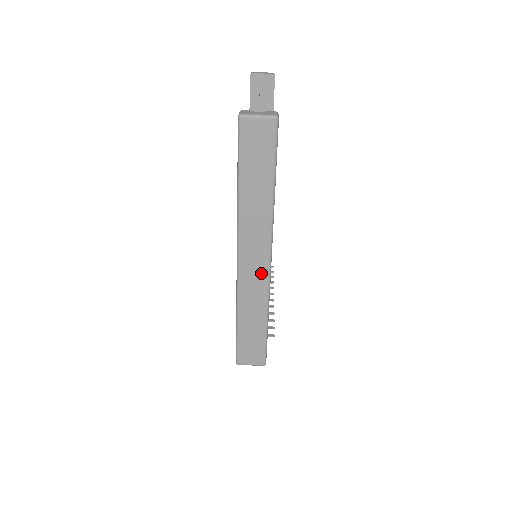
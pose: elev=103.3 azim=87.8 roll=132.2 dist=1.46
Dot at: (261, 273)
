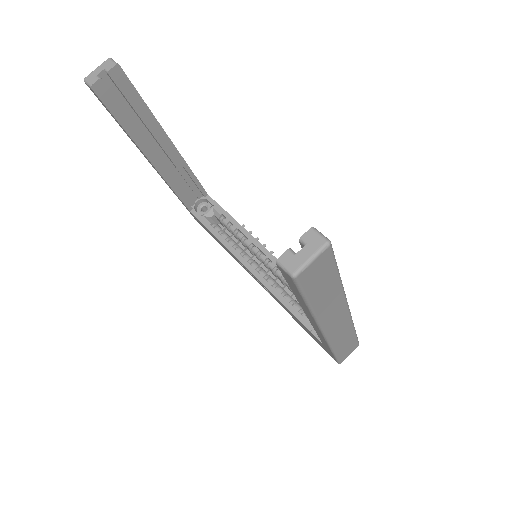
Dot at: (344, 321)
